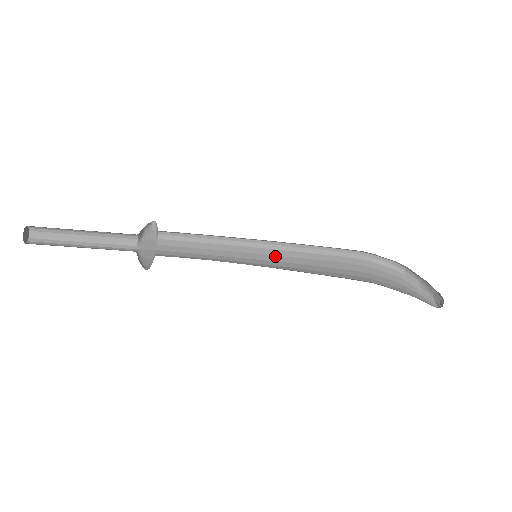
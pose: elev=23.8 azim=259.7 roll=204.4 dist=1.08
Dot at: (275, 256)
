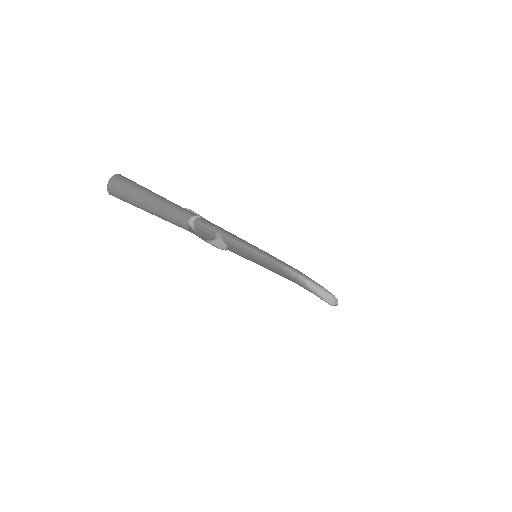
Dot at: (255, 260)
